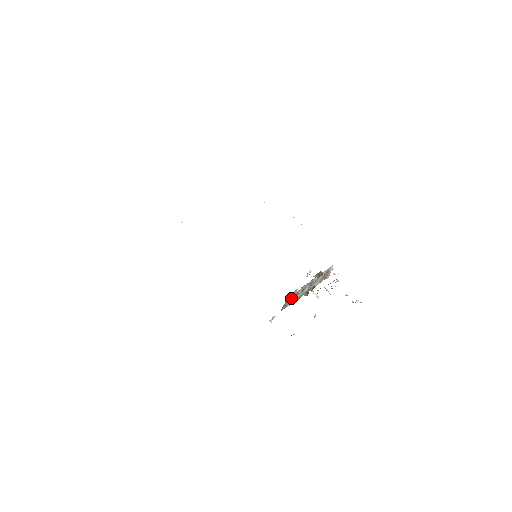
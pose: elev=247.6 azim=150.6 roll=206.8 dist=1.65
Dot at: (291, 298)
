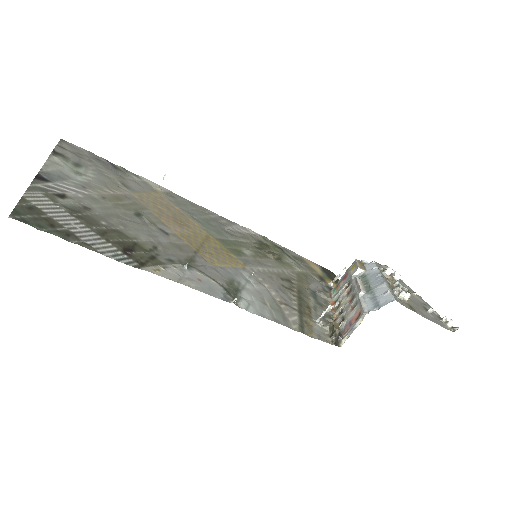
Dot at: (344, 281)
